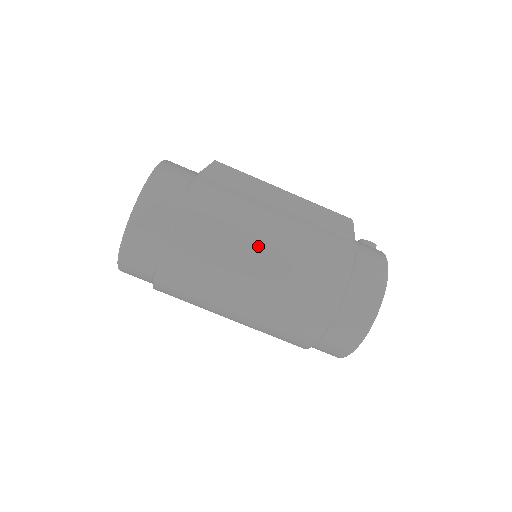
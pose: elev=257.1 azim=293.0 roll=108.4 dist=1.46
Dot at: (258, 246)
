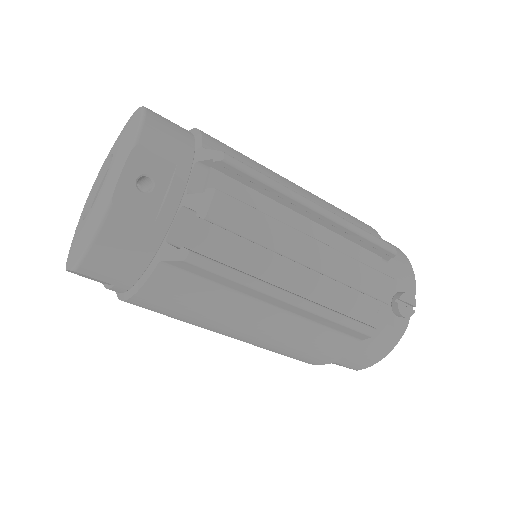
Dot at: (222, 334)
